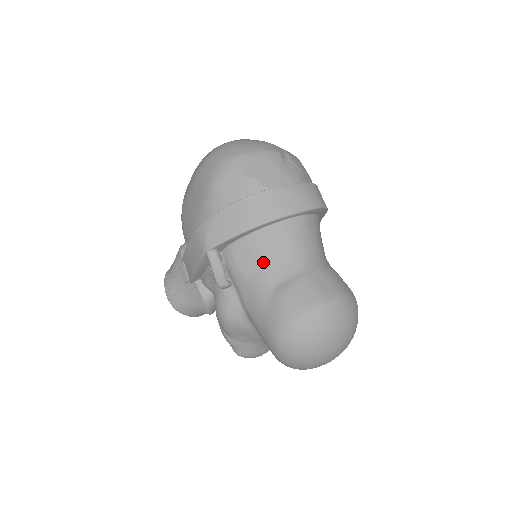
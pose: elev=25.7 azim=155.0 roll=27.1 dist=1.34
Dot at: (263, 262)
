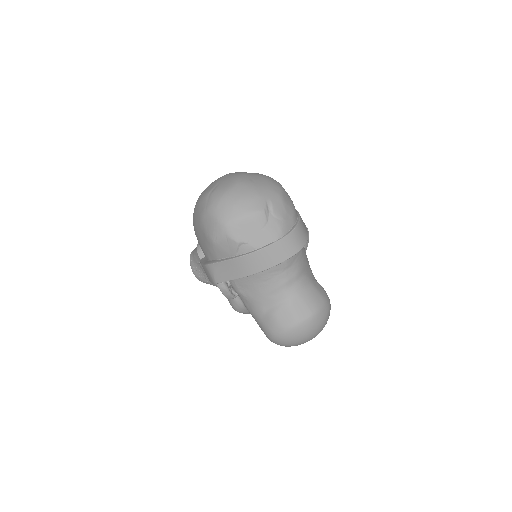
Dot at: (257, 293)
